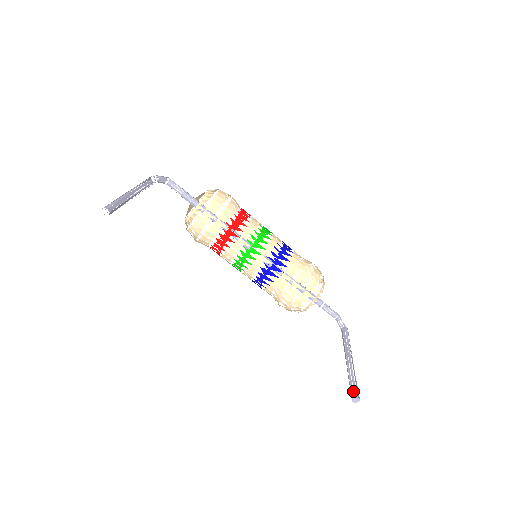
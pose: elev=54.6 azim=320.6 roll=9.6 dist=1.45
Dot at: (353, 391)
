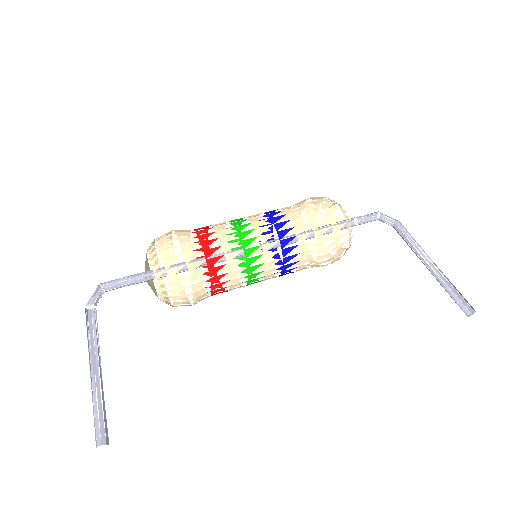
Dot at: (460, 301)
